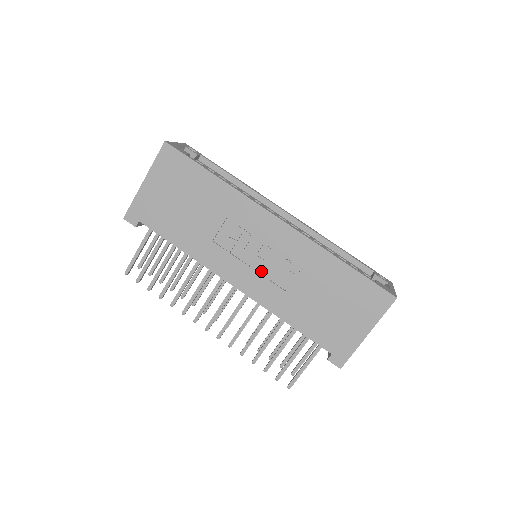
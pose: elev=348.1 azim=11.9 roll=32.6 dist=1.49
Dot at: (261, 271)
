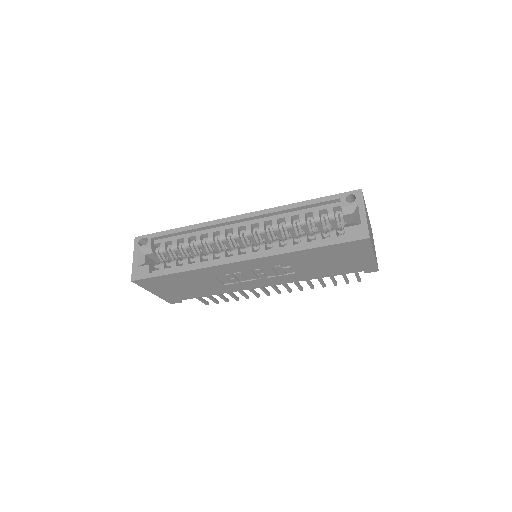
Dot at: (269, 276)
